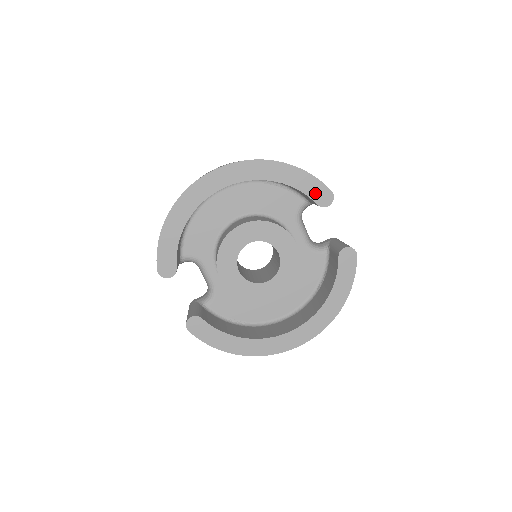
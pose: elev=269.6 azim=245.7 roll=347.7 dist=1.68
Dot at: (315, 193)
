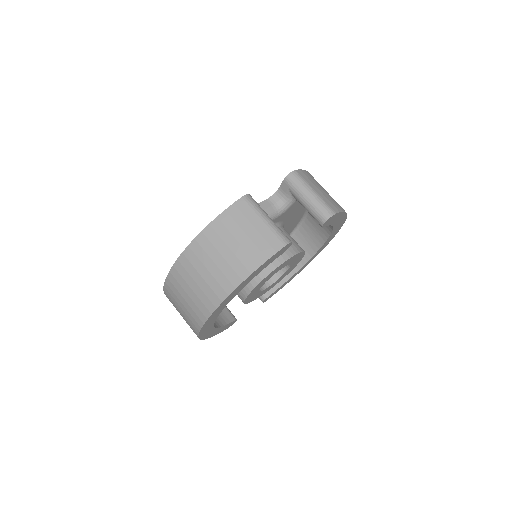
Dot at: (275, 258)
